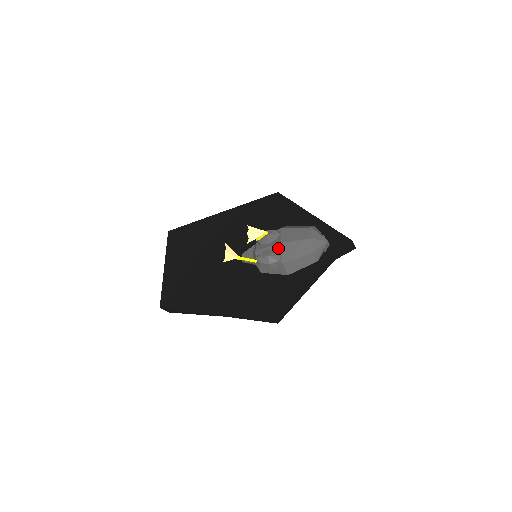
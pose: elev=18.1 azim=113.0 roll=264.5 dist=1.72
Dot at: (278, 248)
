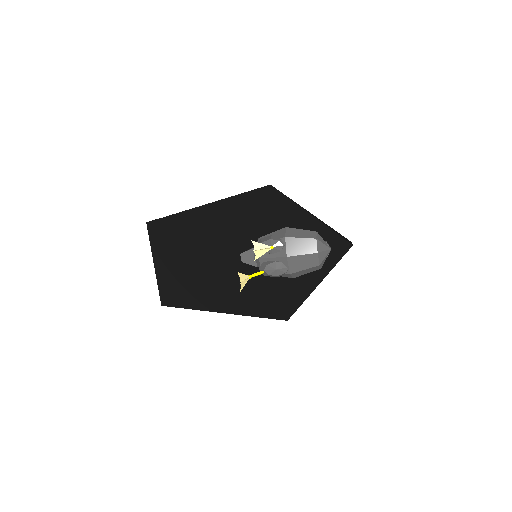
Dot at: (285, 261)
